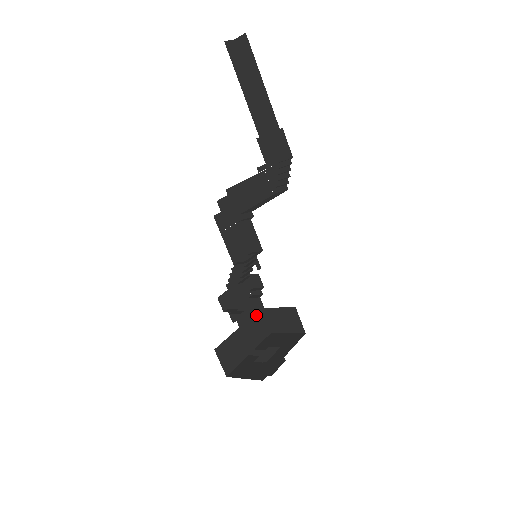
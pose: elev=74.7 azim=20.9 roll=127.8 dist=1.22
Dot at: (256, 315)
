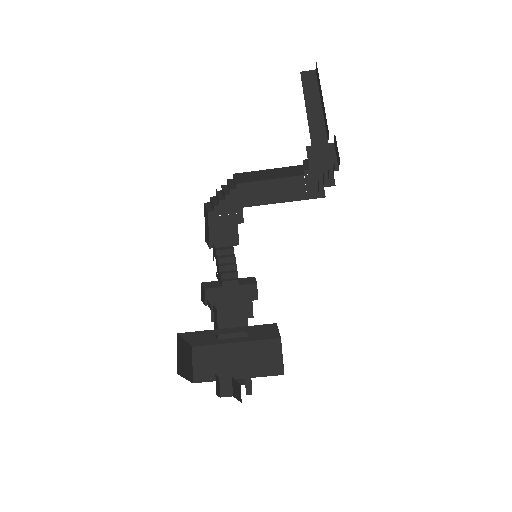
Dot at: occluded
